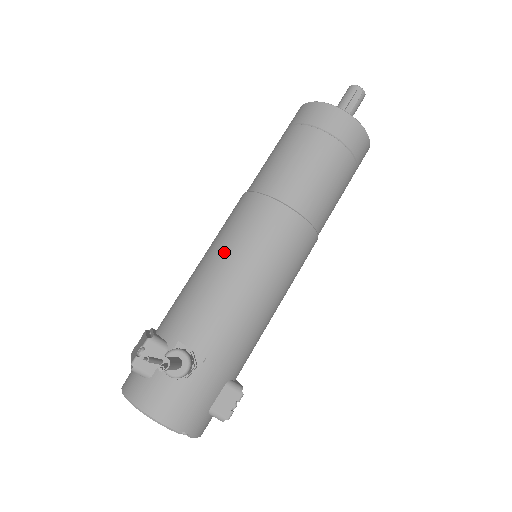
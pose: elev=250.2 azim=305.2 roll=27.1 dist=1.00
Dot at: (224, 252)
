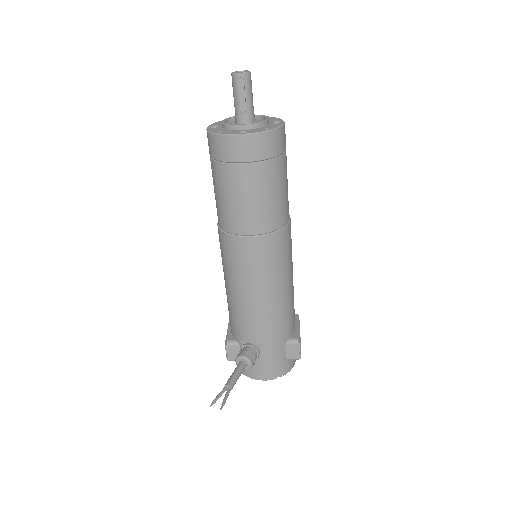
Dot at: (229, 281)
